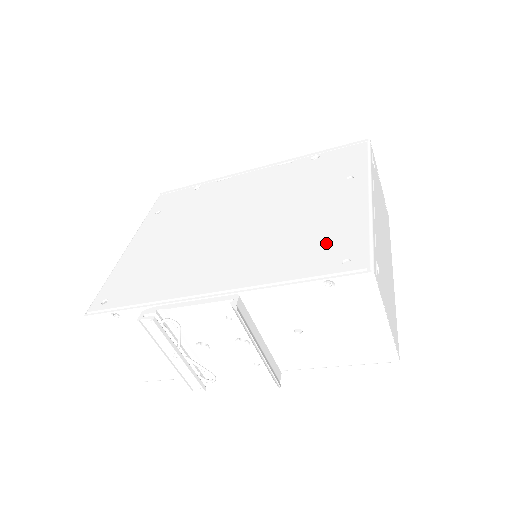
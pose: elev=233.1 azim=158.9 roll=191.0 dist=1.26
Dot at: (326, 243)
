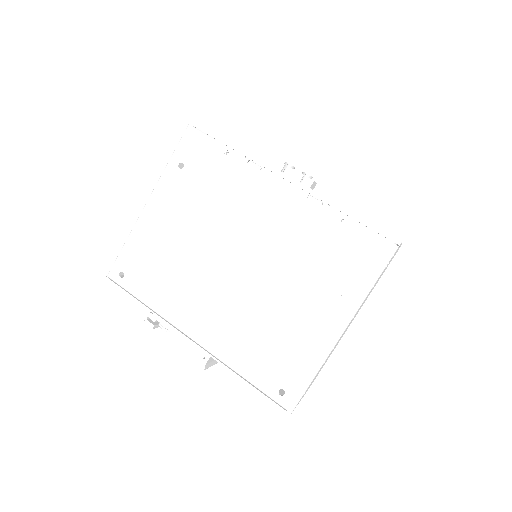
Dot at: (281, 361)
